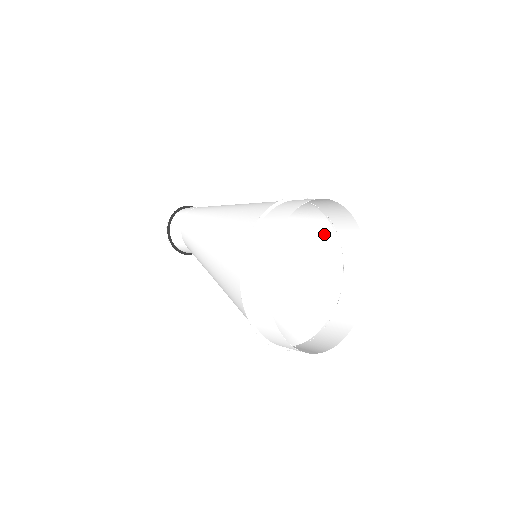
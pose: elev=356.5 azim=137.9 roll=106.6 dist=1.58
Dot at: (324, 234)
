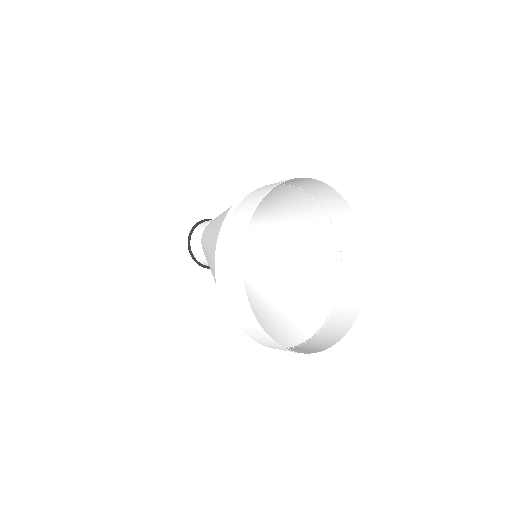
Dot at: (324, 297)
